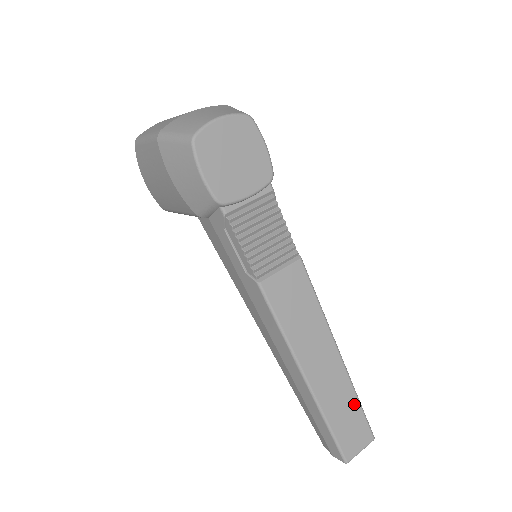
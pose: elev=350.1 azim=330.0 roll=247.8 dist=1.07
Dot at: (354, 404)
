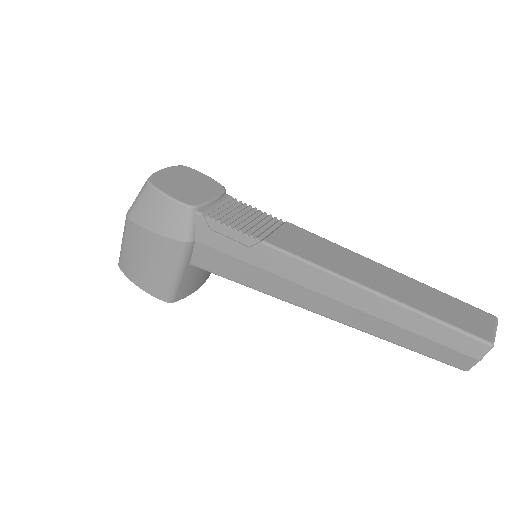
Dot at: (440, 295)
